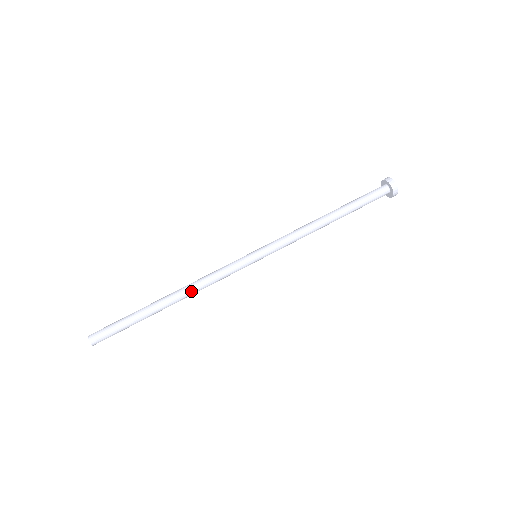
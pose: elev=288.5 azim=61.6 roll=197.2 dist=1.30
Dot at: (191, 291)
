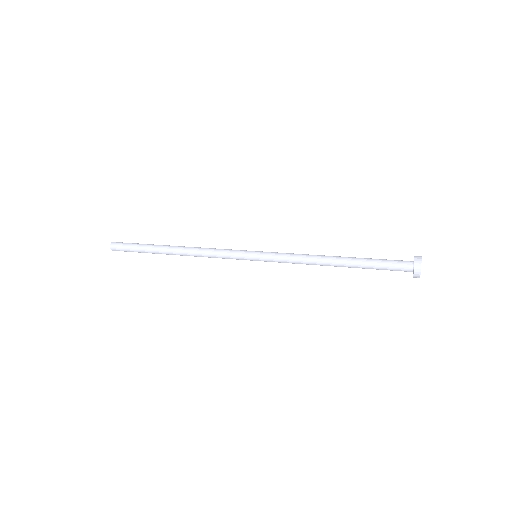
Dot at: (193, 247)
